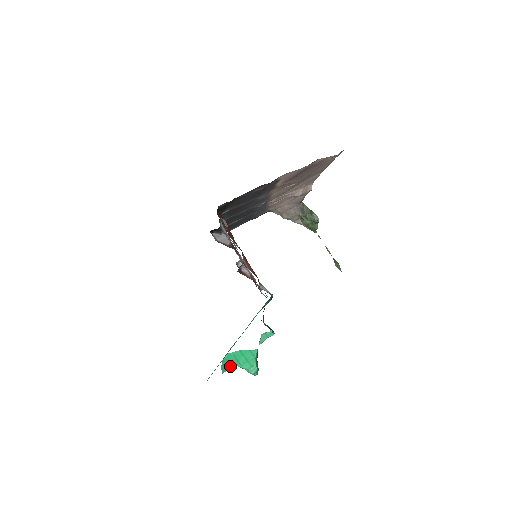
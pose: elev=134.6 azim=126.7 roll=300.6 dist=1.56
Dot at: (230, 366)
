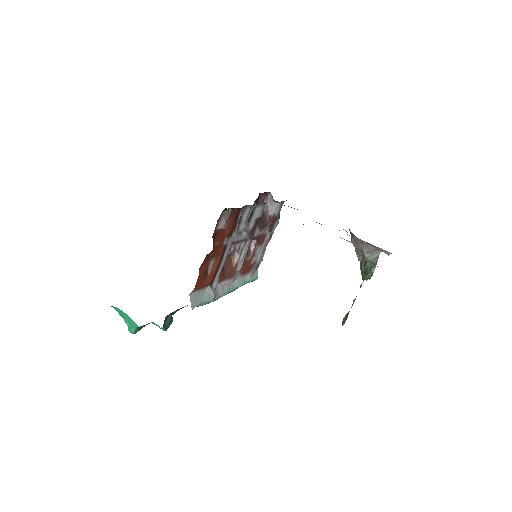
Dot at: occluded
